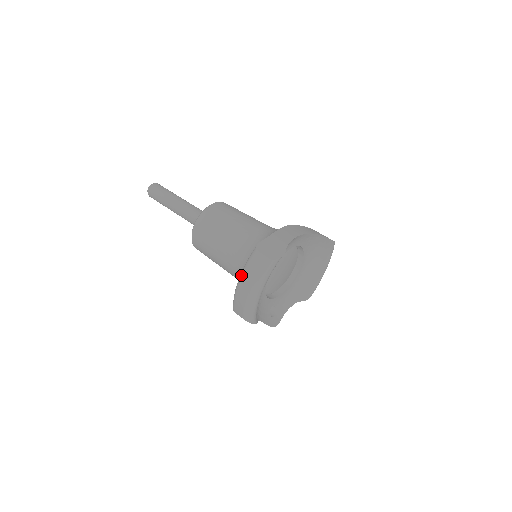
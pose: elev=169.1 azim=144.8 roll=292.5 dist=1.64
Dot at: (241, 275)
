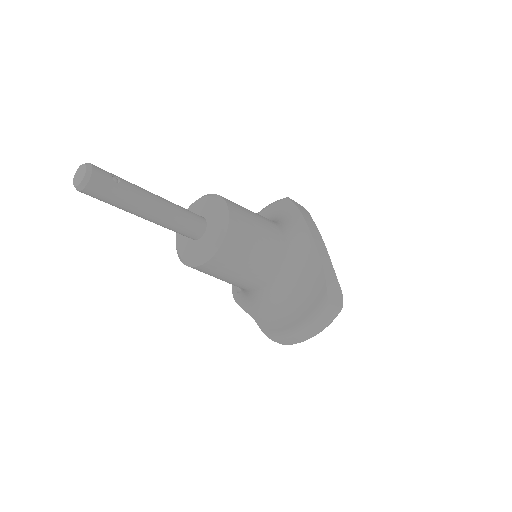
Dot at: (309, 326)
